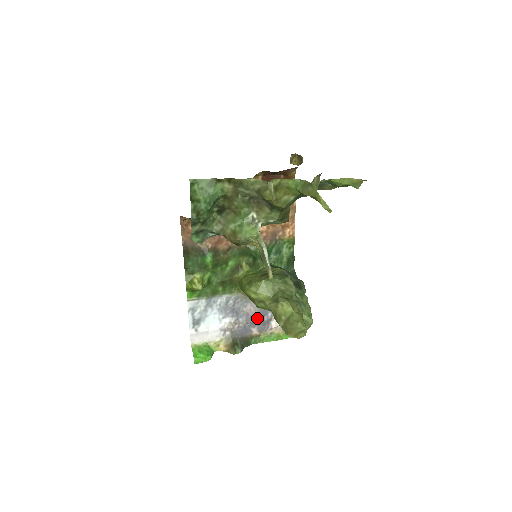
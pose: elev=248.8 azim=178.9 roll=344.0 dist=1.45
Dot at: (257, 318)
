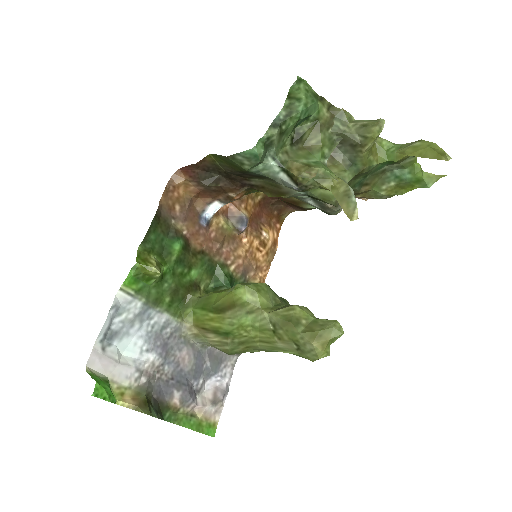
Dot at: (186, 377)
